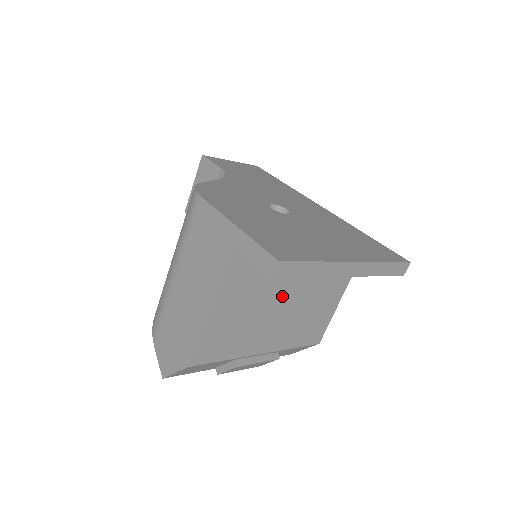
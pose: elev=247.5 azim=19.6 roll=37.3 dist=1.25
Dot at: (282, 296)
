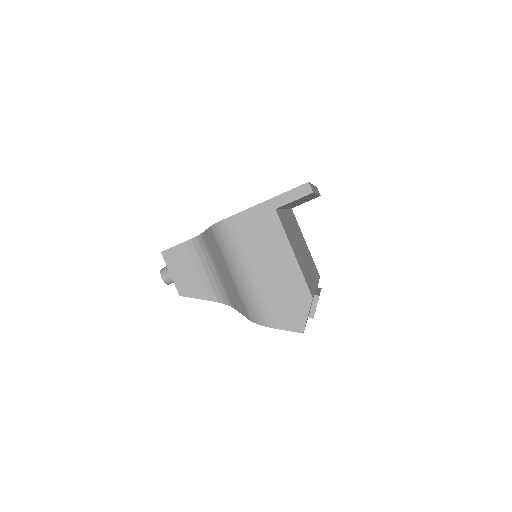
Dot at: (298, 242)
